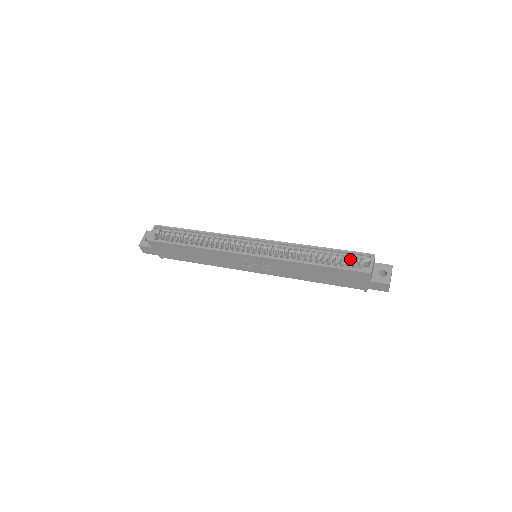
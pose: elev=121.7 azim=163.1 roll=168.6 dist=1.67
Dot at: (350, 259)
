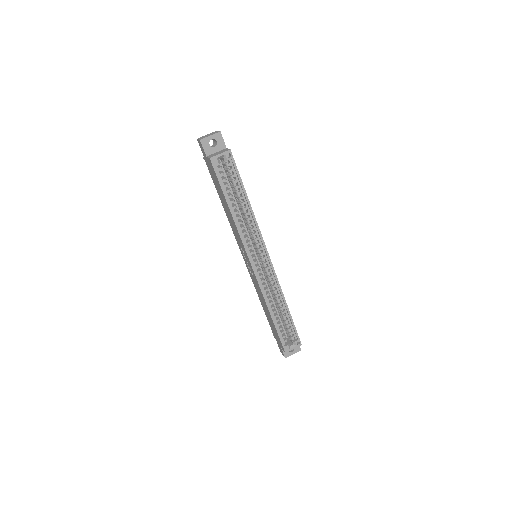
Dot at: (290, 331)
